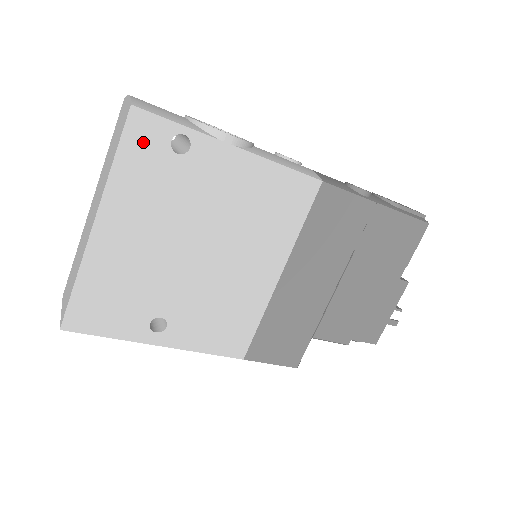
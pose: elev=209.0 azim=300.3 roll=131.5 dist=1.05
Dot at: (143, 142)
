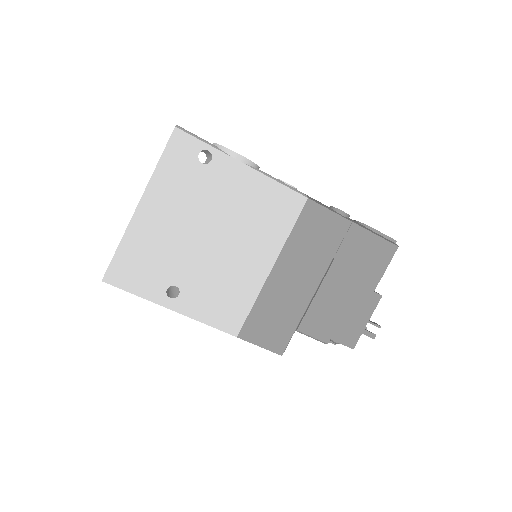
Dot at: (180, 152)
